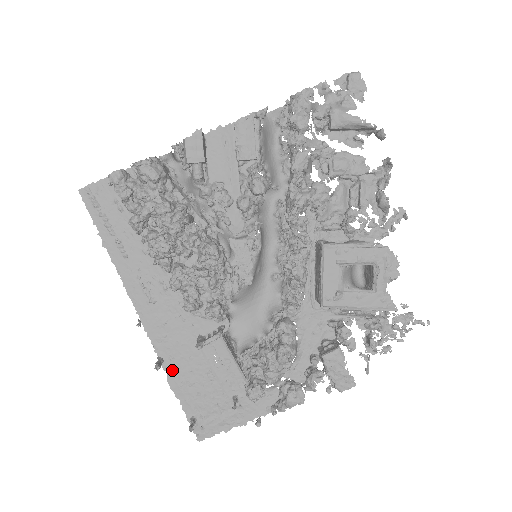
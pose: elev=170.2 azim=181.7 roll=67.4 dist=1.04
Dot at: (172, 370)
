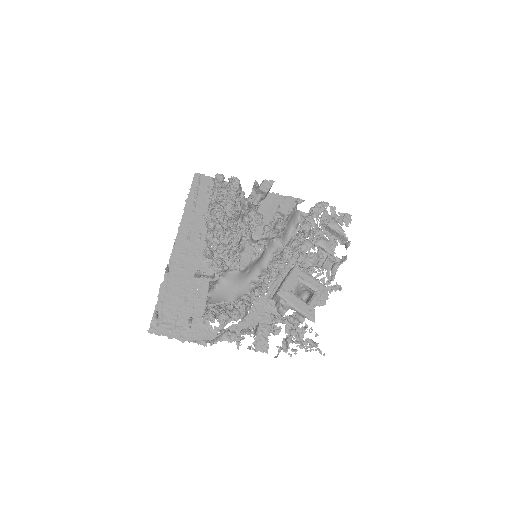
Dot at: (168, 280)
